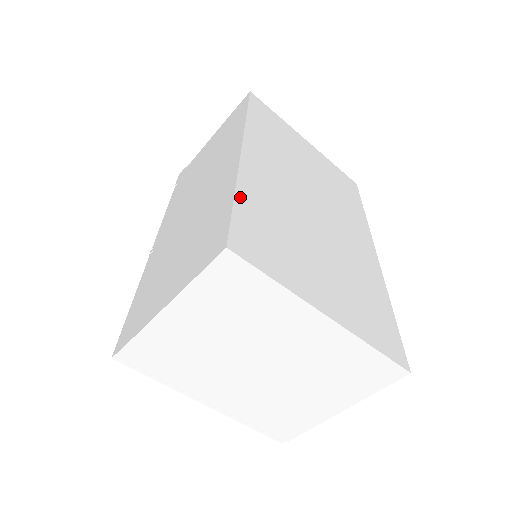
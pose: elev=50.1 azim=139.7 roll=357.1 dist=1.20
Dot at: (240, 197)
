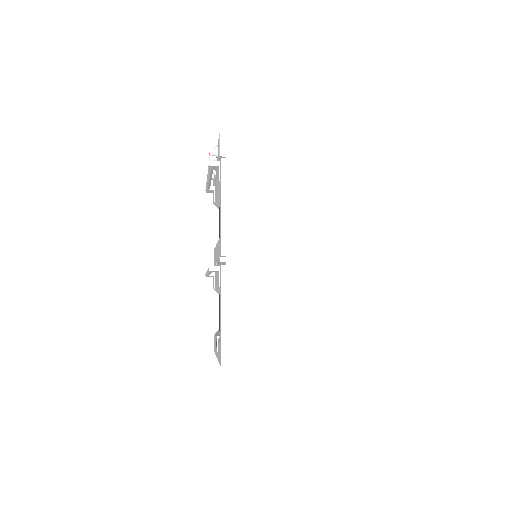
Dot at: (330, 314)
